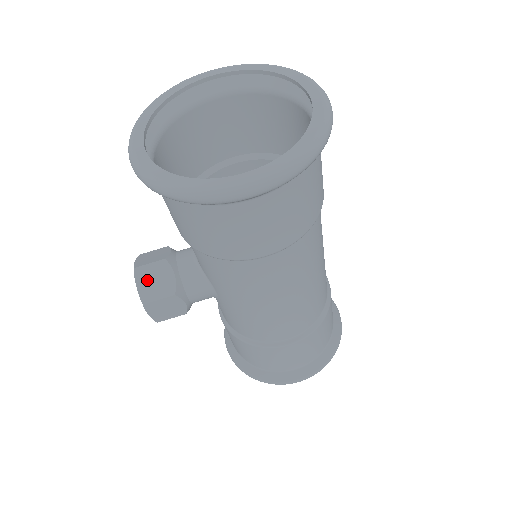
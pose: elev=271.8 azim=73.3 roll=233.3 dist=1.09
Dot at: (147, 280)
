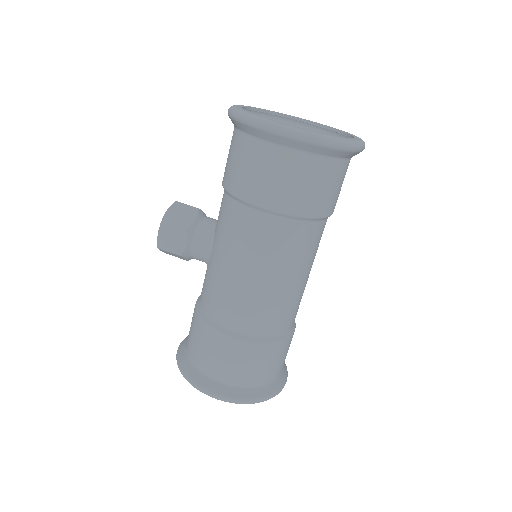
Dot at: (177, 211)
